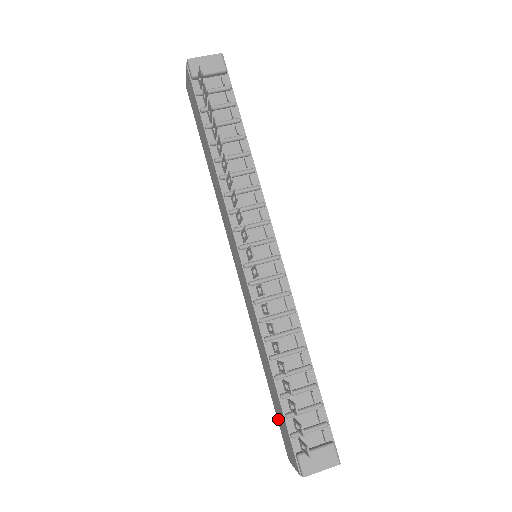
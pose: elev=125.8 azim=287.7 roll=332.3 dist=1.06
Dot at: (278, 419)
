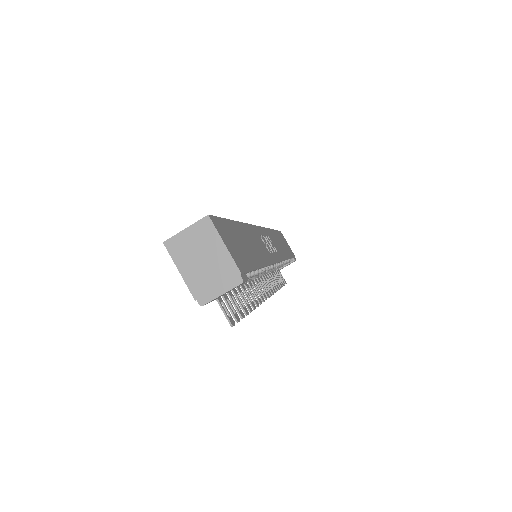
Dot at: occluded
